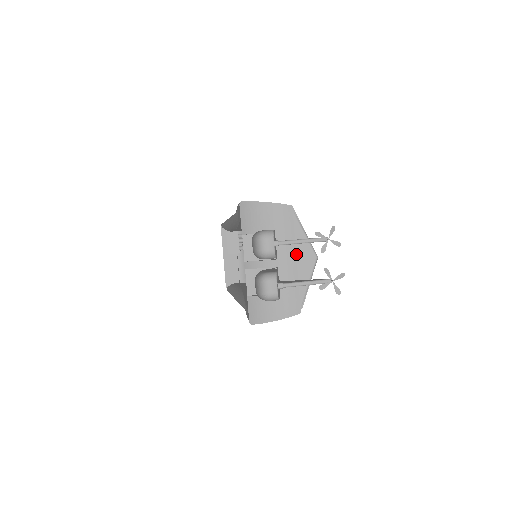
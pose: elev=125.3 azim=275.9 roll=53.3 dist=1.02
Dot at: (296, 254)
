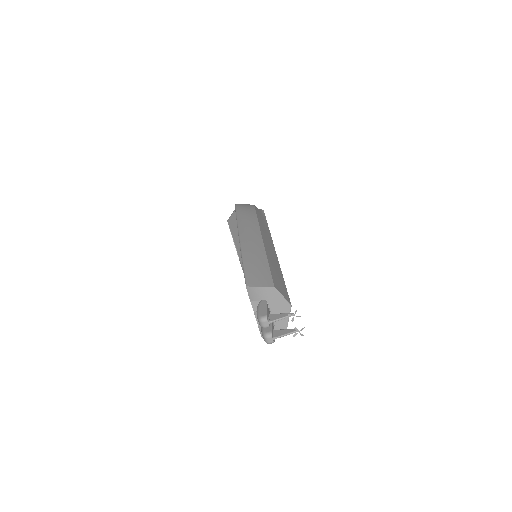
Dot at: (280, 307)
